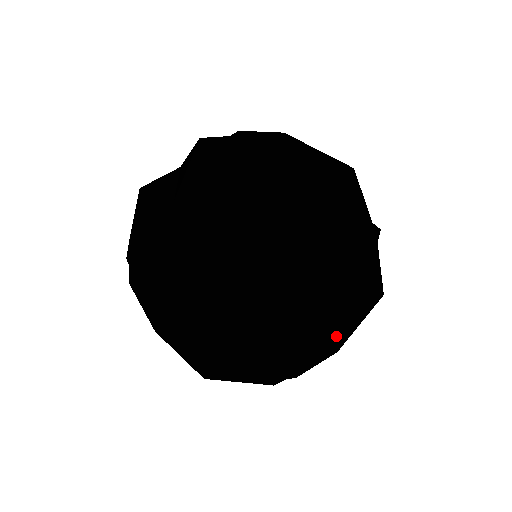
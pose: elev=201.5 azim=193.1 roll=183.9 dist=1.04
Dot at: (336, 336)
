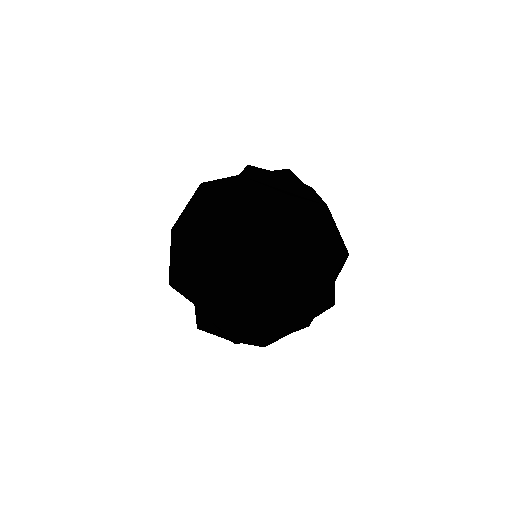
Dot at: occluded
